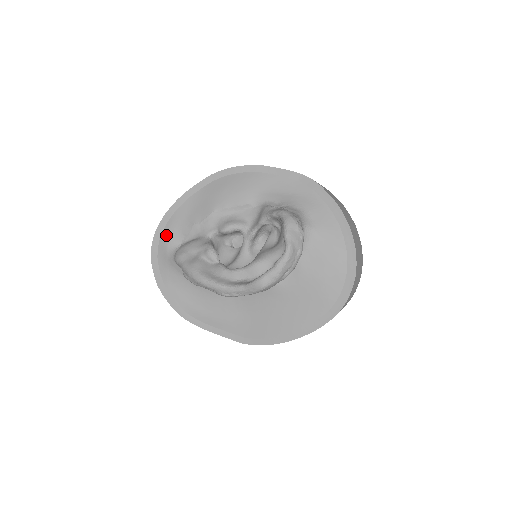
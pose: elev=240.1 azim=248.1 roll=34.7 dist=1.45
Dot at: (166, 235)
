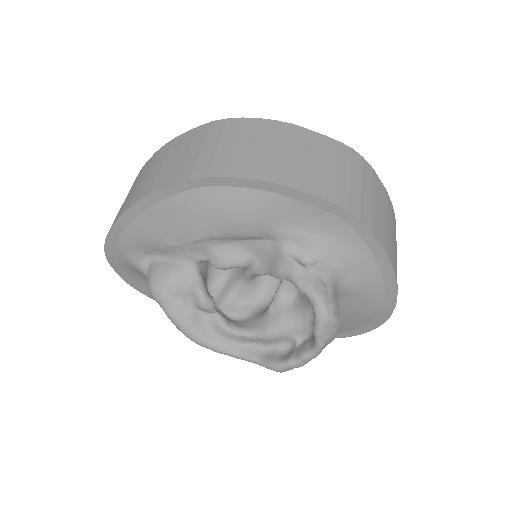
Dot at: (125, 244)
